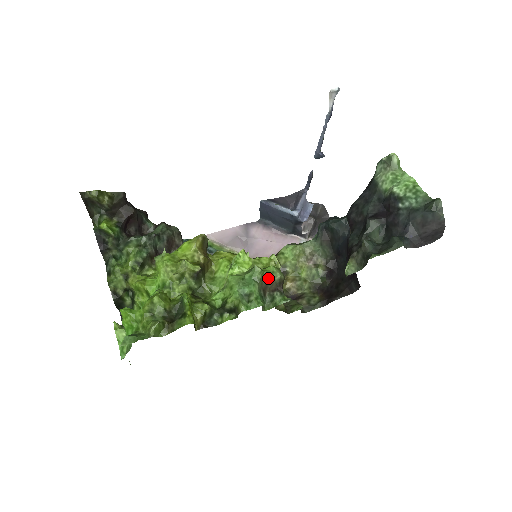
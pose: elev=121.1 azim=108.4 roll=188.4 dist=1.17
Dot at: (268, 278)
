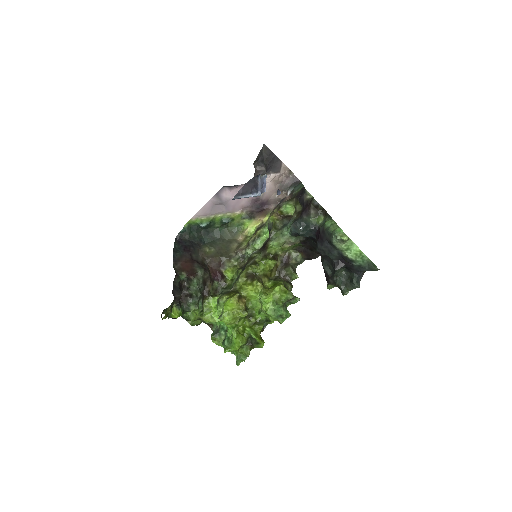
Dot at: (286, 301)
